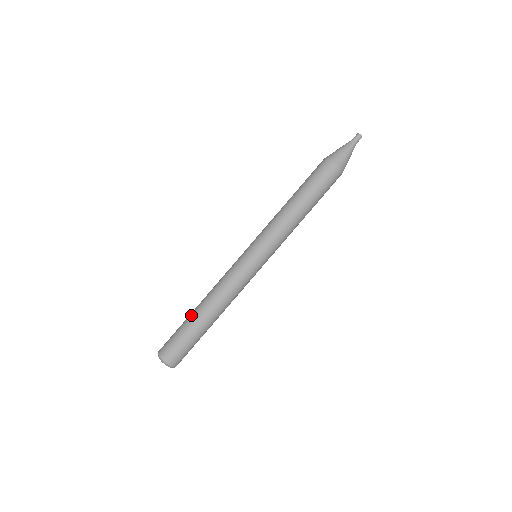
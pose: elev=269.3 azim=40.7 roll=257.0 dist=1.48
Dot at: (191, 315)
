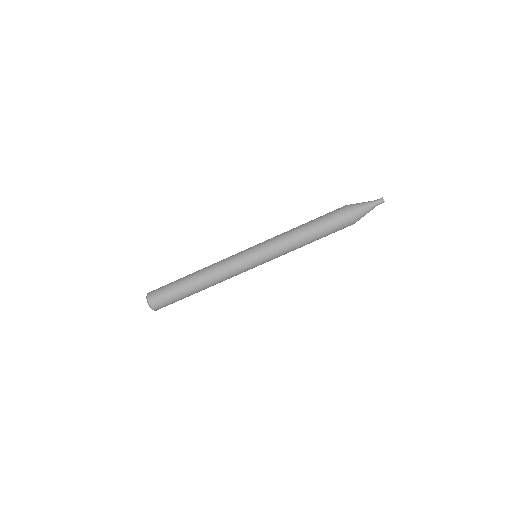
Dot at: (185, 279)
